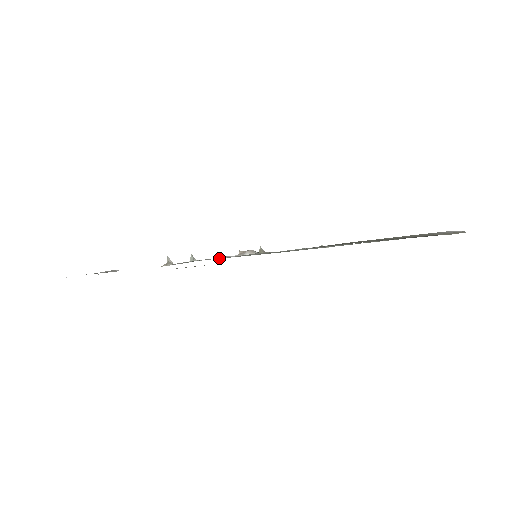
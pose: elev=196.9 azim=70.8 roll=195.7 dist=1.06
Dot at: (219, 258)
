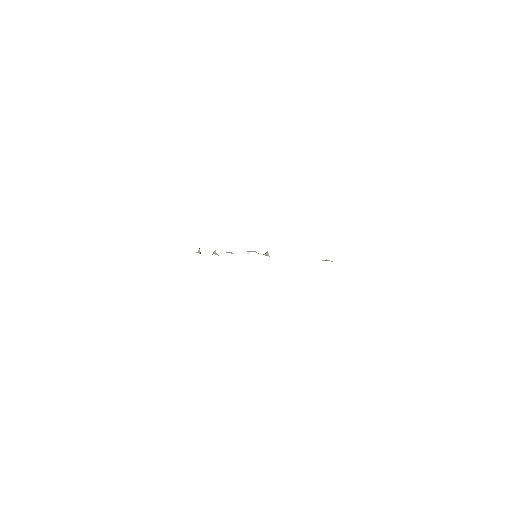
Dot at: occluded
